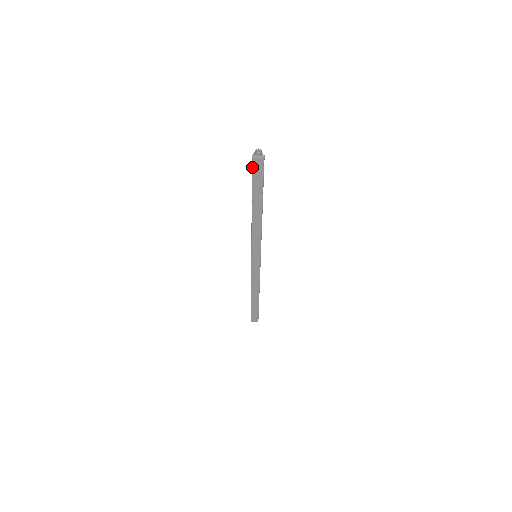
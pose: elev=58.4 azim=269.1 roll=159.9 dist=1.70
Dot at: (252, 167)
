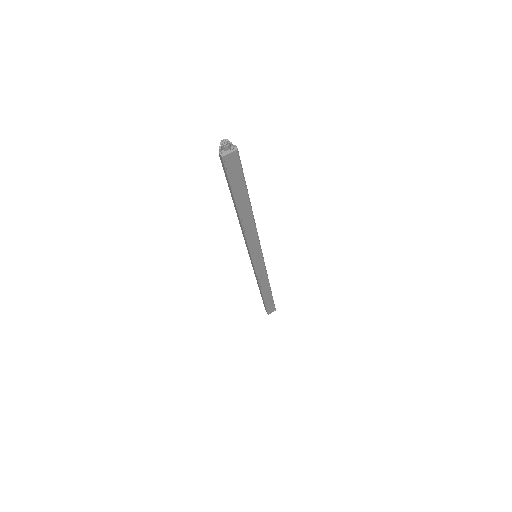
Dot at: (225, 168)
